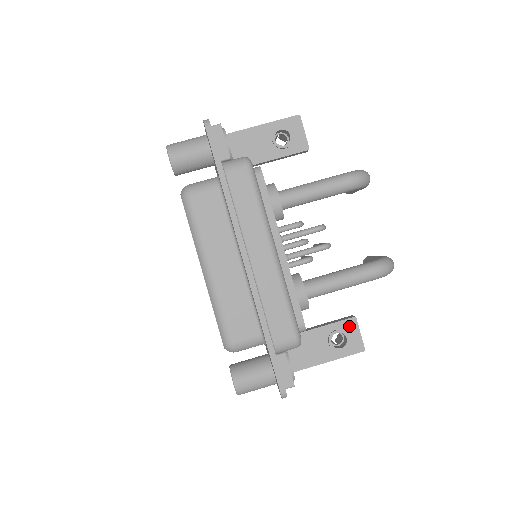
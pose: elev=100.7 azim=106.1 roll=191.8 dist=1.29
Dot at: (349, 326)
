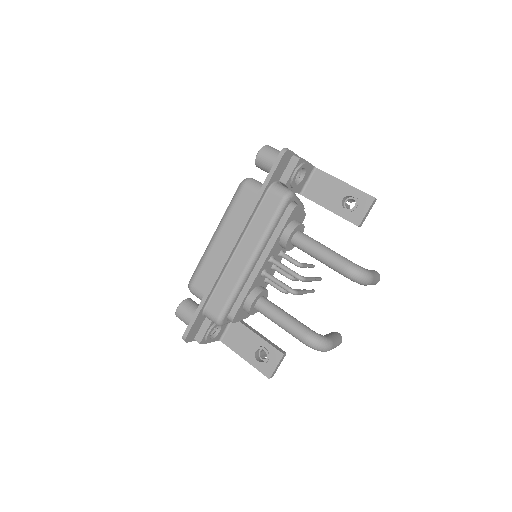
Dot at: (275, 355)
